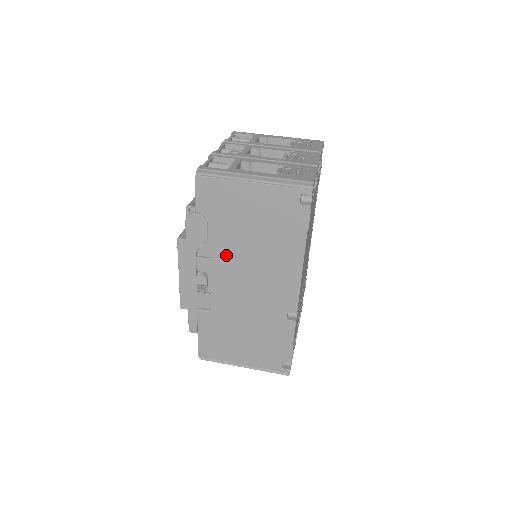
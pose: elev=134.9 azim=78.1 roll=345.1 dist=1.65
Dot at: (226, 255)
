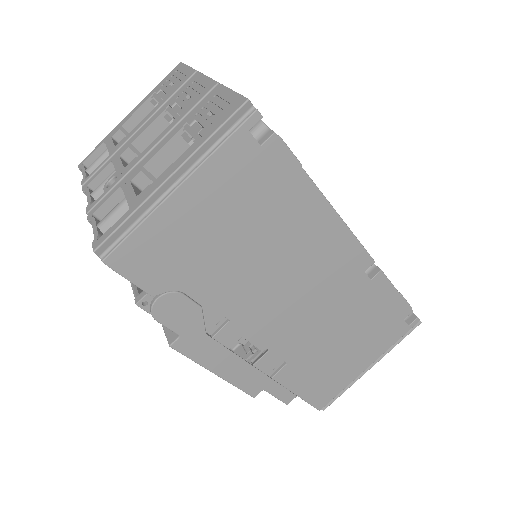
Dot at: (241, 298)
